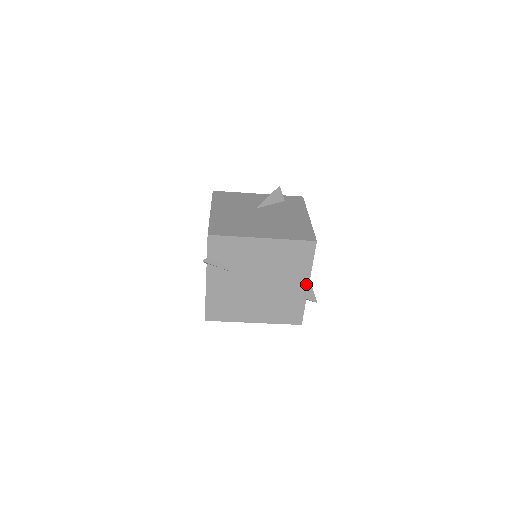
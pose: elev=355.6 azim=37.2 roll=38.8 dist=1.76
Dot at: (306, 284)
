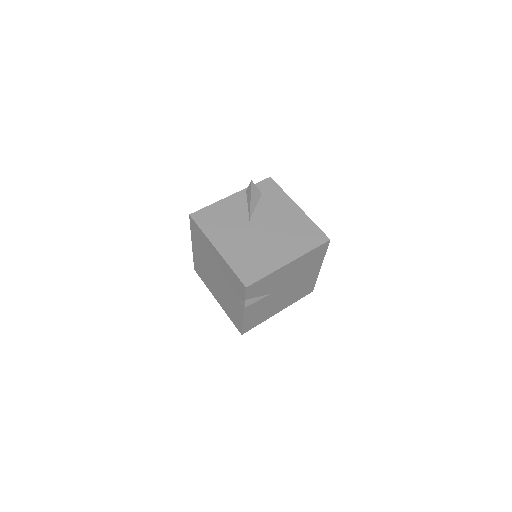
Dot at: (319, 268)
